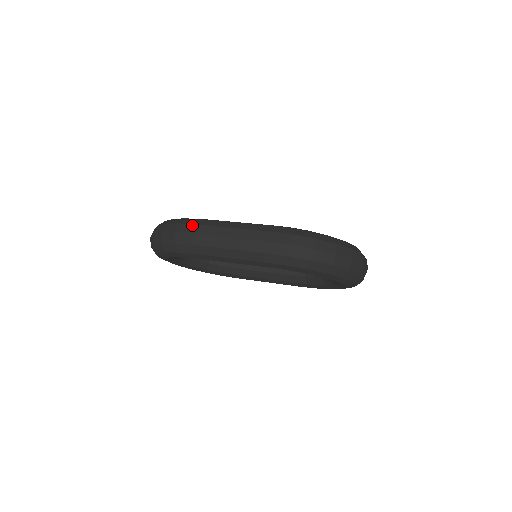
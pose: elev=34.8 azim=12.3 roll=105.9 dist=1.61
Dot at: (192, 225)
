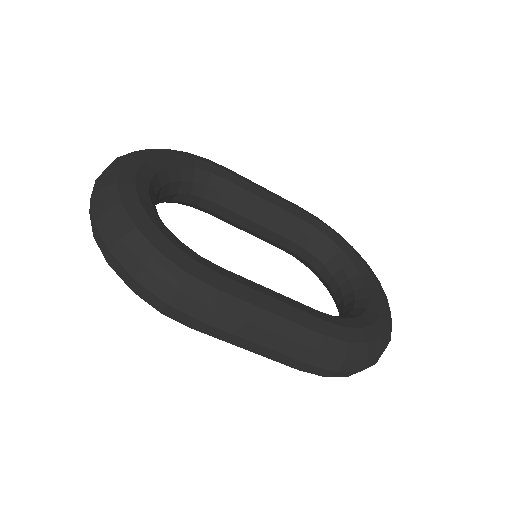
Dot at: (203, 305)
